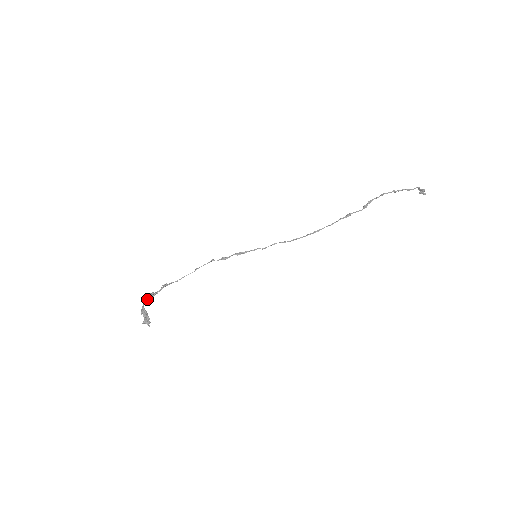
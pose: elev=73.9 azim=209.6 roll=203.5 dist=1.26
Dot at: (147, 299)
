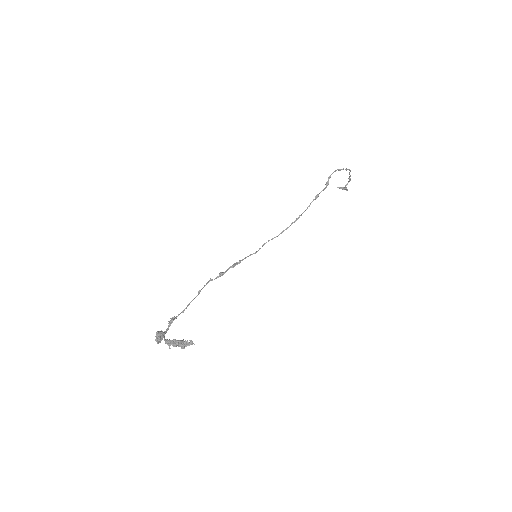
Dot at: (158, 341)
